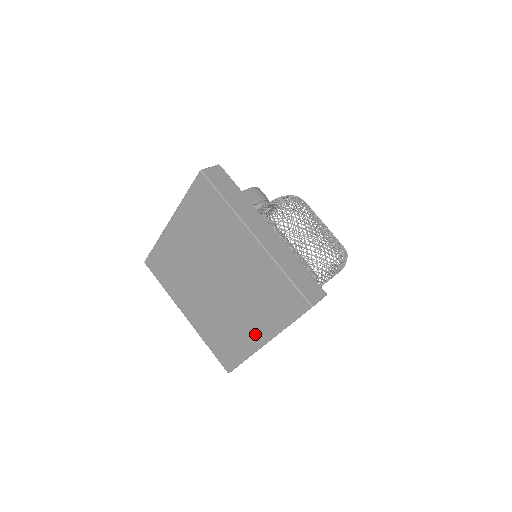
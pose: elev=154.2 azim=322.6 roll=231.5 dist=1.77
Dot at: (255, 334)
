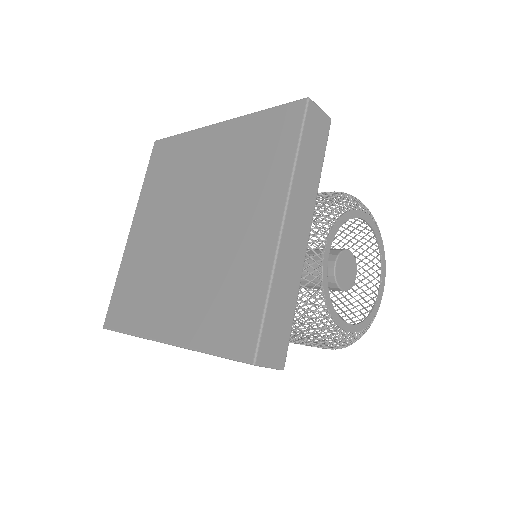
Dot at: (263, 226)
